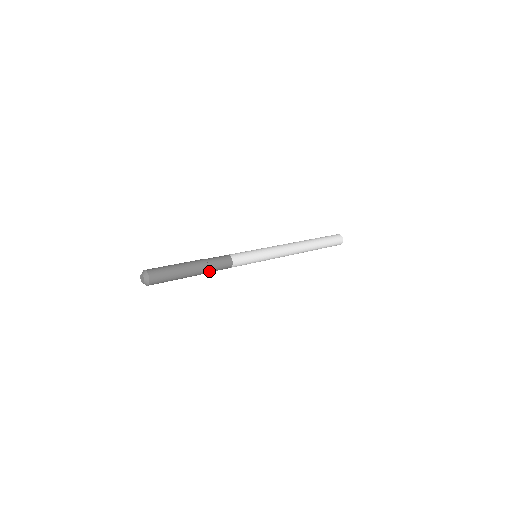
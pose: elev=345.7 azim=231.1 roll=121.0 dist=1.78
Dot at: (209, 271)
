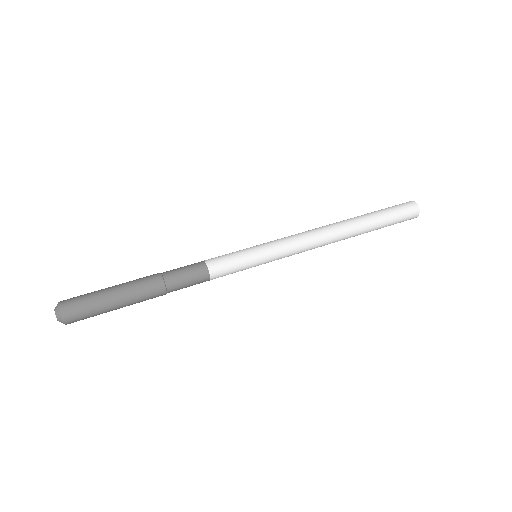
Dot at: occluded
